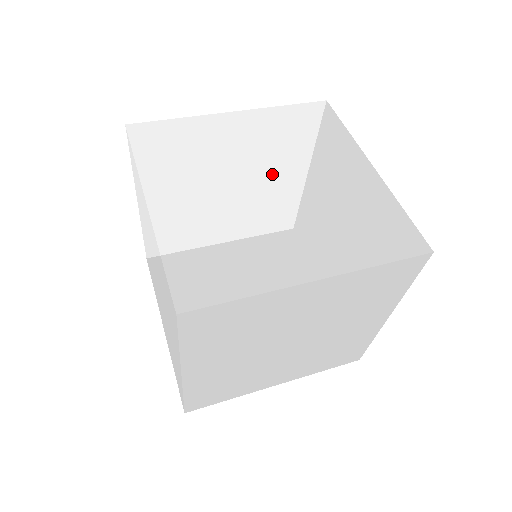
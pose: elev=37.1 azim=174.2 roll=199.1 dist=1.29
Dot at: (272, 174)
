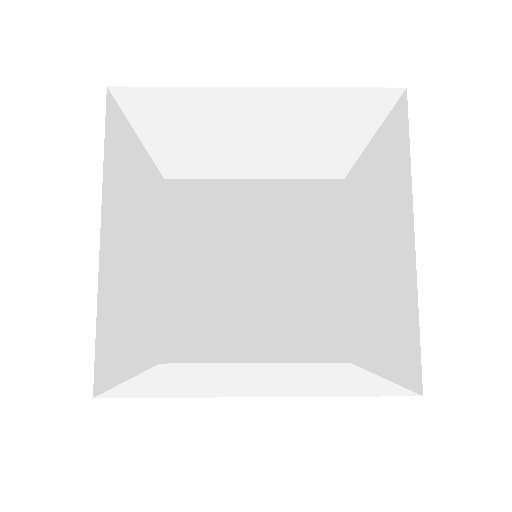
Dot at: (269, 219)
